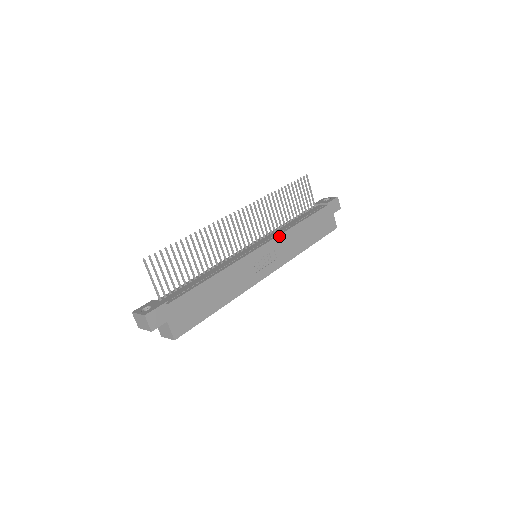
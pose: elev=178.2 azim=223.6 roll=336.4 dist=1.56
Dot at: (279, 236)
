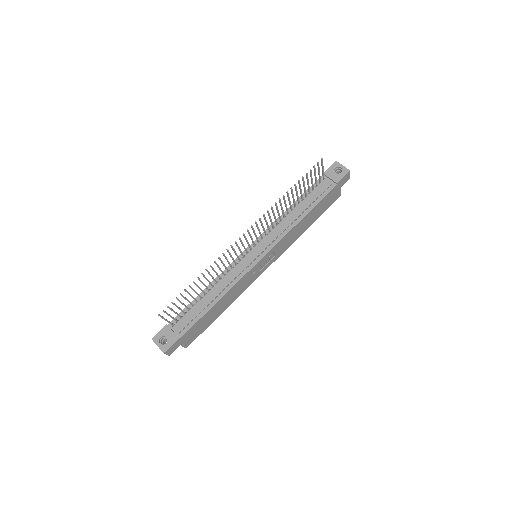
Dot at: (280, 241)
